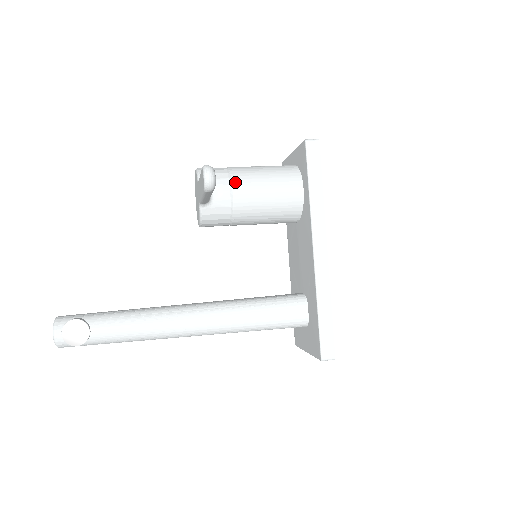
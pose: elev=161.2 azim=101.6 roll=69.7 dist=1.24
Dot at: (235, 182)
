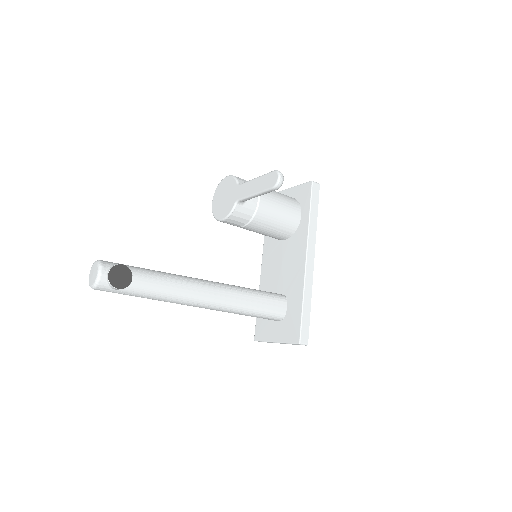
Dot at: occluded
